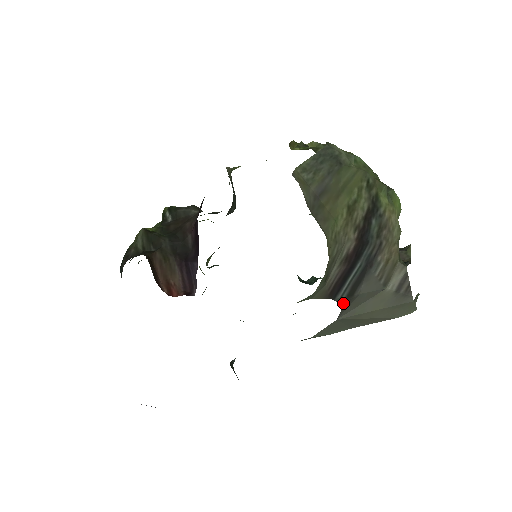
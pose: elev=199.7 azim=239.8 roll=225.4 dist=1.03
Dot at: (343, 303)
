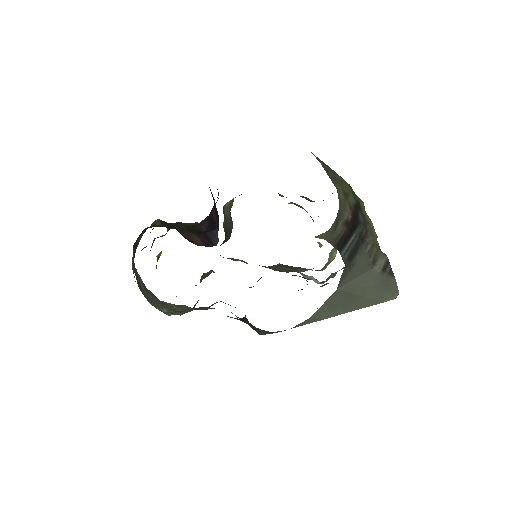
Dot at: (345, 263)
